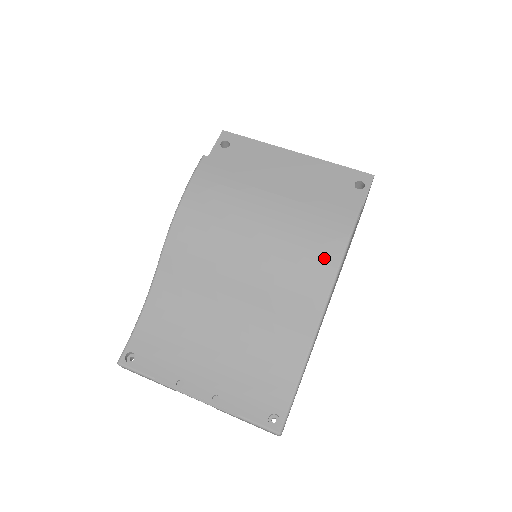
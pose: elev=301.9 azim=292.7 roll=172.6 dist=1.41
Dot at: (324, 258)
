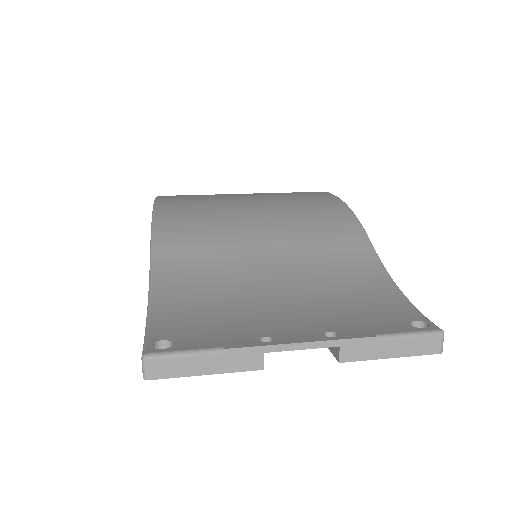
Dot at: (332, 207)
